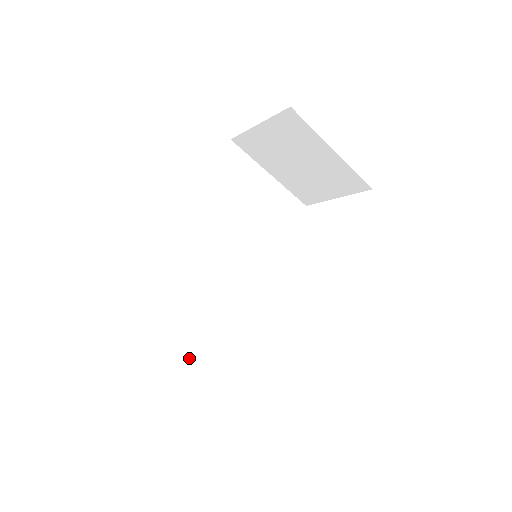
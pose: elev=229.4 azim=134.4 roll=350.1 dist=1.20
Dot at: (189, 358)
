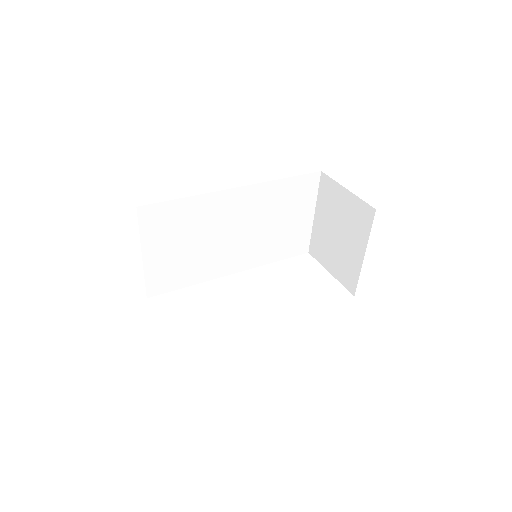
Dot at: (150, 261)
